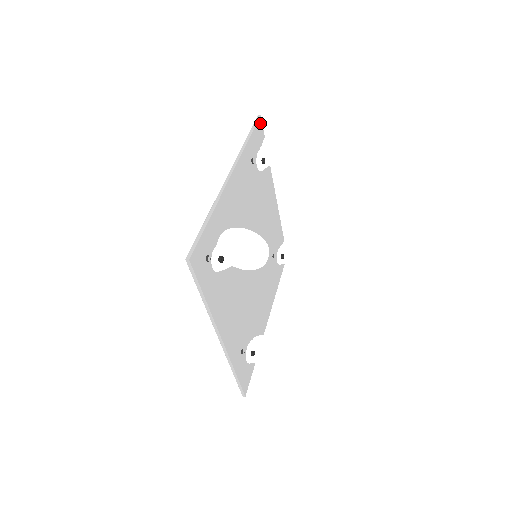
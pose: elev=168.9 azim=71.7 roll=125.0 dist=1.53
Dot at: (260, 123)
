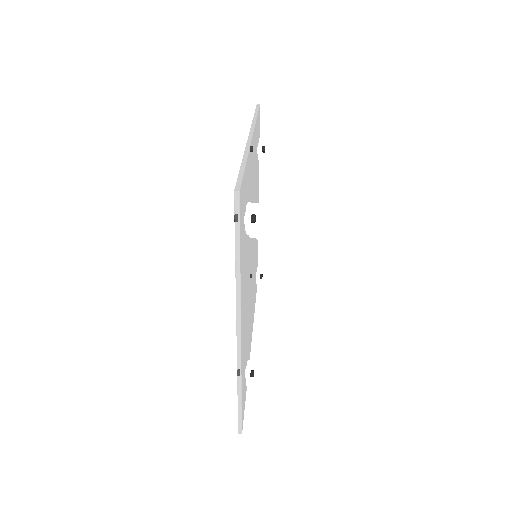
Dot at: (240, 196)
